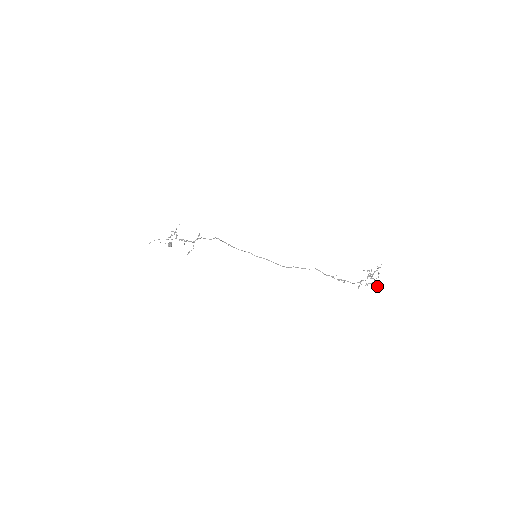
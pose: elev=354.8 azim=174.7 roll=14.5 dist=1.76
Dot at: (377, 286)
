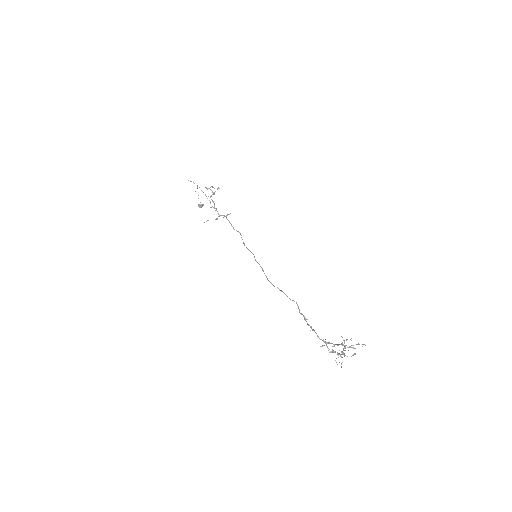
Dot at: (341, 363)
